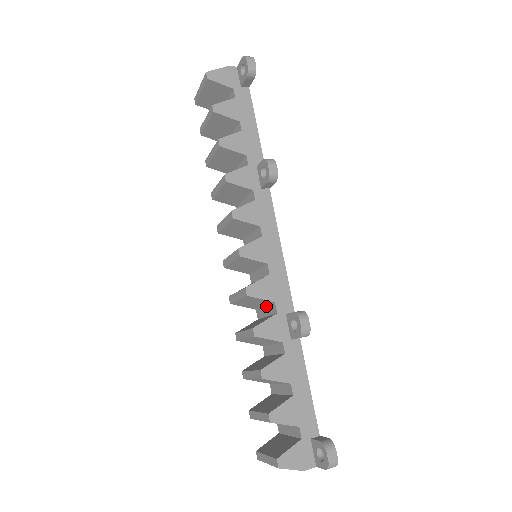
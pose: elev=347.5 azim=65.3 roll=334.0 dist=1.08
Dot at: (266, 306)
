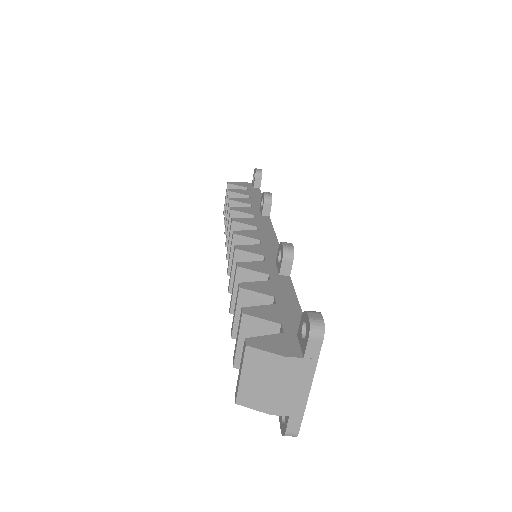
Dot at: occluded
